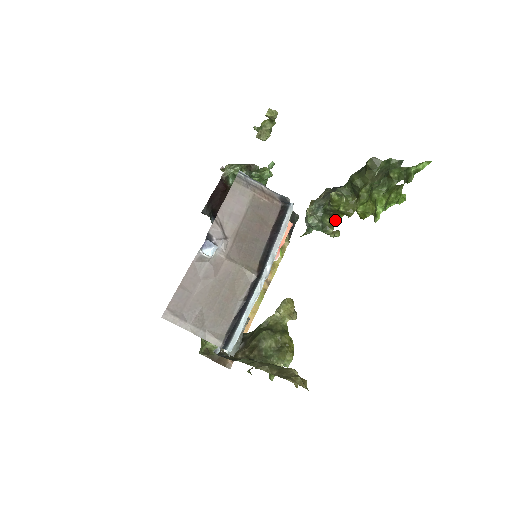
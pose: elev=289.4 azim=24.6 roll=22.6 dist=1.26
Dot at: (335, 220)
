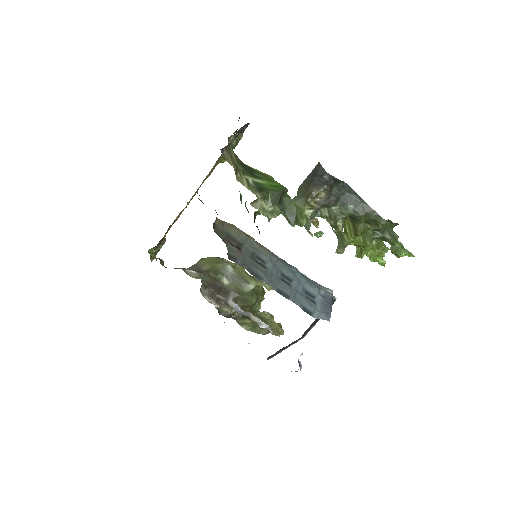
Dot at: occluded
